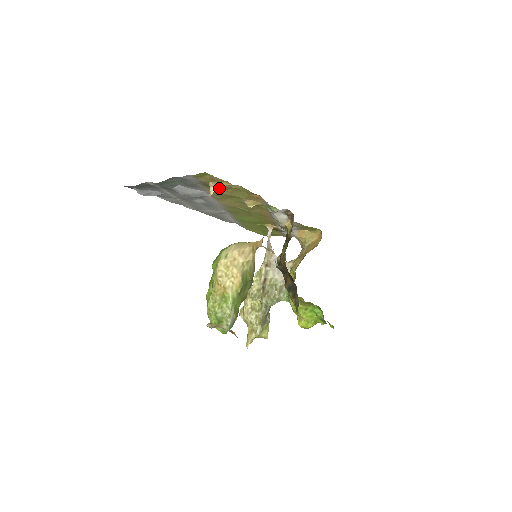
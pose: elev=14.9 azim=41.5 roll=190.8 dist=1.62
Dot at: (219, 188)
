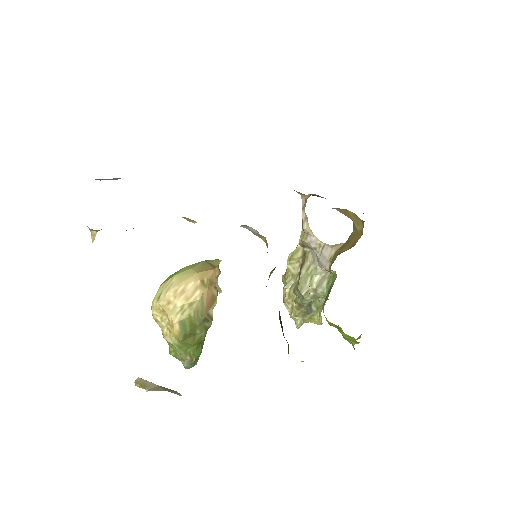
Dot at: occluded
